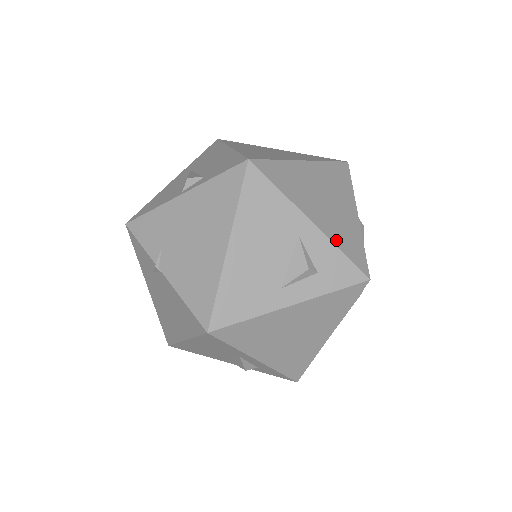
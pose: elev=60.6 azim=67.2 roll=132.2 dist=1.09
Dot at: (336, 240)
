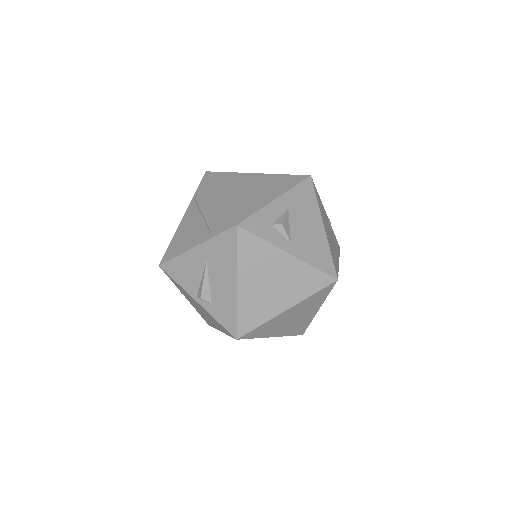
Dot at: (288, 334)
